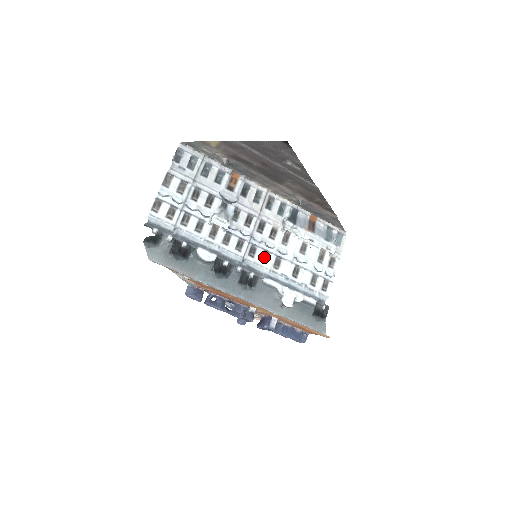
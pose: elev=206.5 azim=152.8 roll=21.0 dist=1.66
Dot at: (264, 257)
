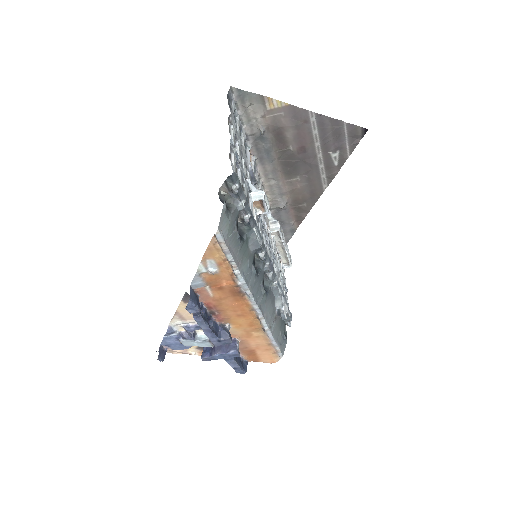
Dot at: occluded
